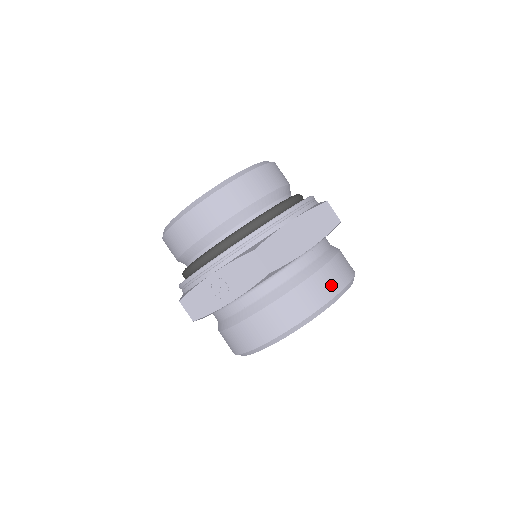
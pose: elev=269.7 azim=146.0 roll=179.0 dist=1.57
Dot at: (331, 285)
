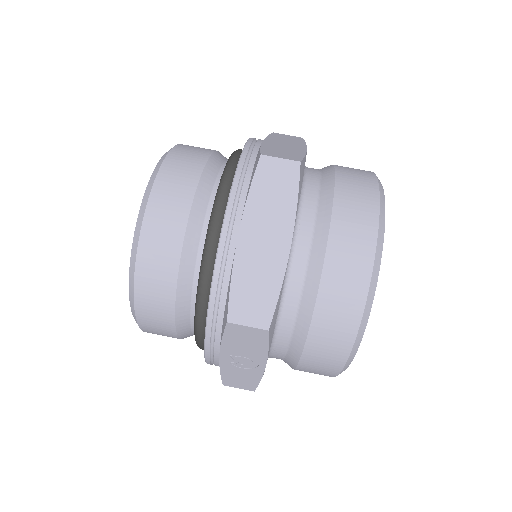
Dot at: (357, 254)
